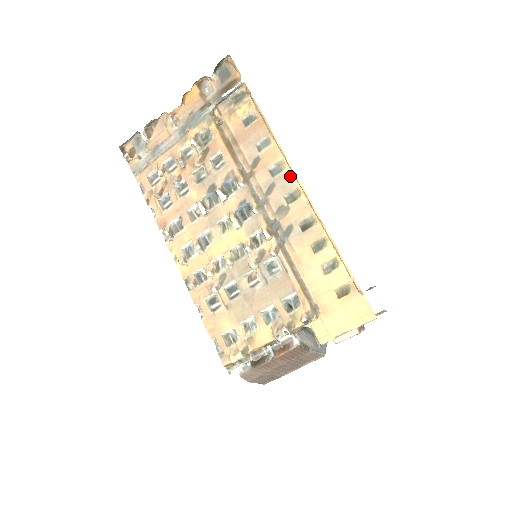
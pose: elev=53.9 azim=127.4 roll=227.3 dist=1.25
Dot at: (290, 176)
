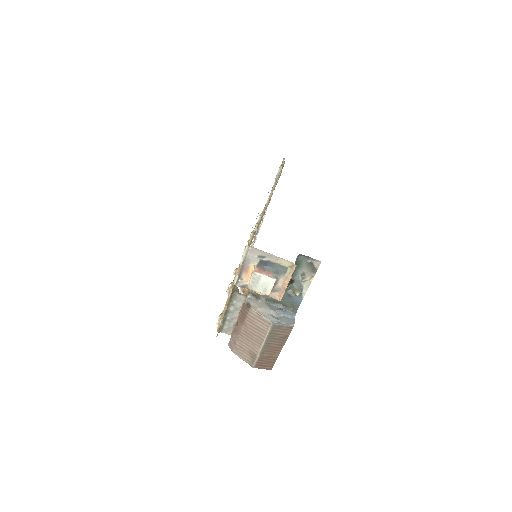
Dot at: occluded
